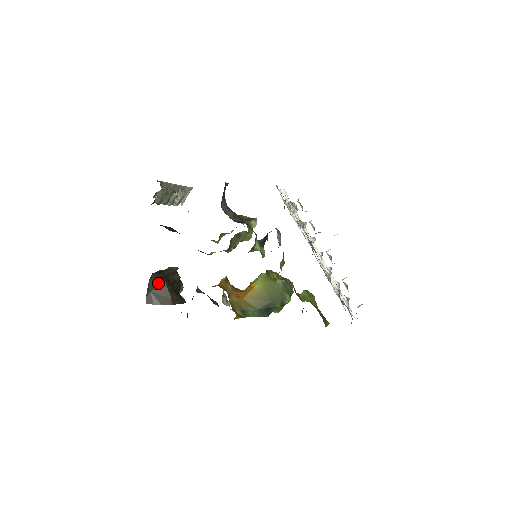
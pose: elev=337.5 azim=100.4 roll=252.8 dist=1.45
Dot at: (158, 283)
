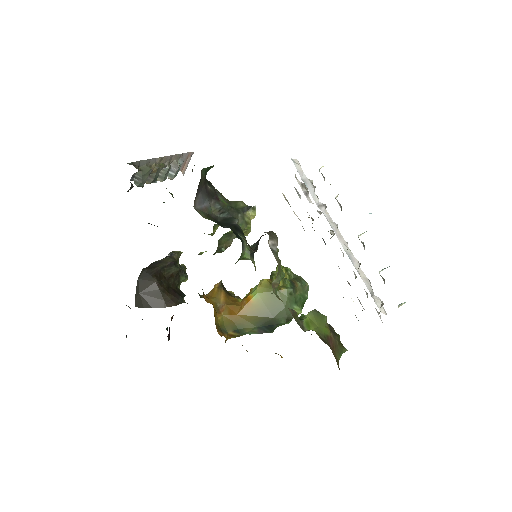
Dot at: (147, 283)
